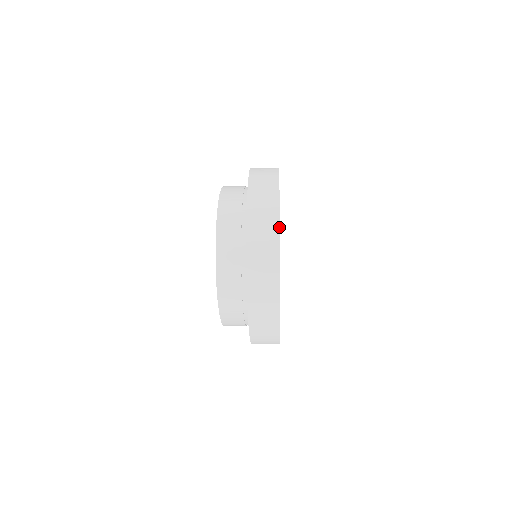
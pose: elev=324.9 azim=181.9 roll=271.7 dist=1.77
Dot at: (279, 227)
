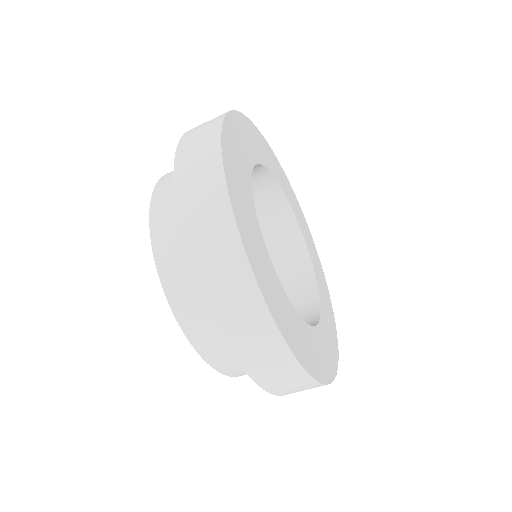
Dot at: (302, 369)
